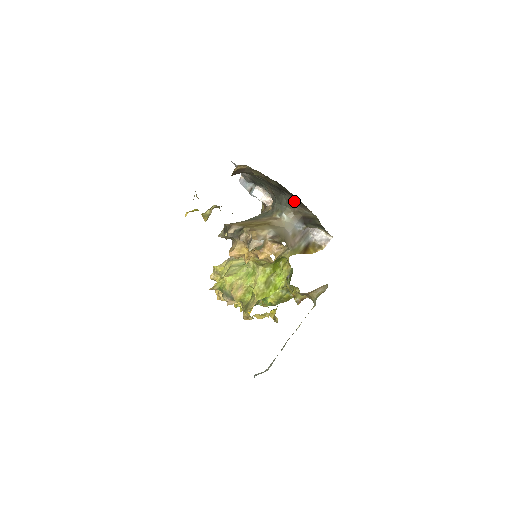
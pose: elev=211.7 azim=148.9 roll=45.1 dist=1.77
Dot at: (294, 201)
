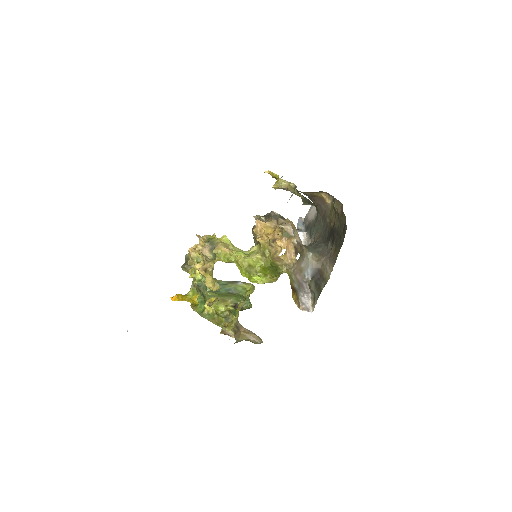
Dot at: (330, 252)
